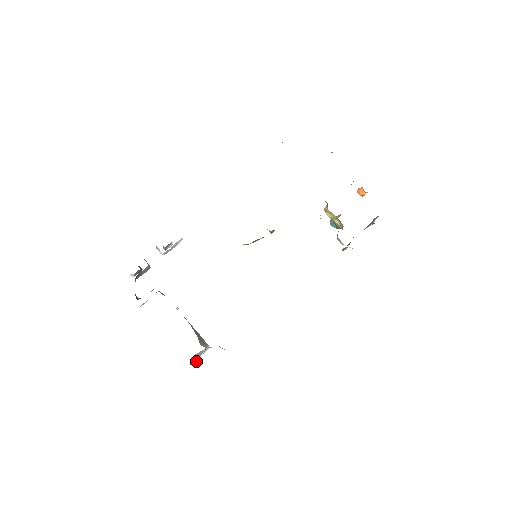
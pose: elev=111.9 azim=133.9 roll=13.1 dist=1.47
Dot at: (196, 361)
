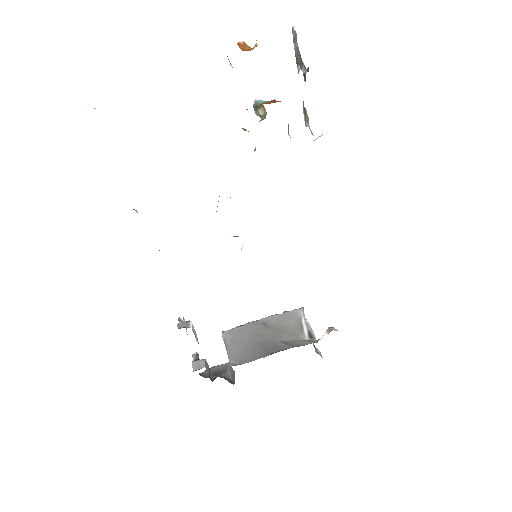
Dot at: occluded
